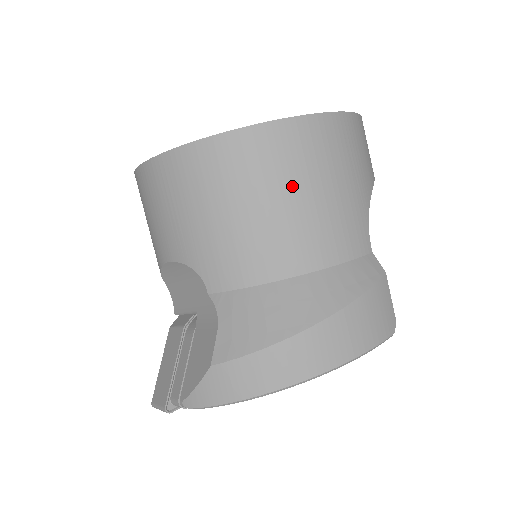
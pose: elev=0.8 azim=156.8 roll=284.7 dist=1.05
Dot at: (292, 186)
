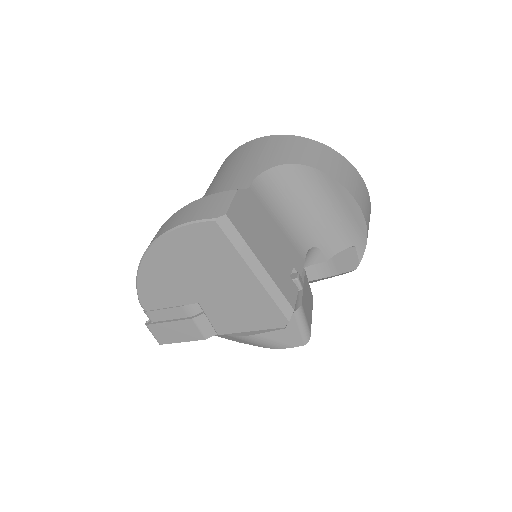
Dot at: (221, 172)
